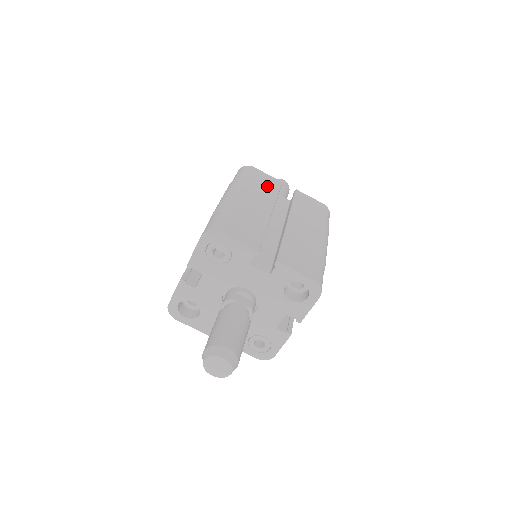
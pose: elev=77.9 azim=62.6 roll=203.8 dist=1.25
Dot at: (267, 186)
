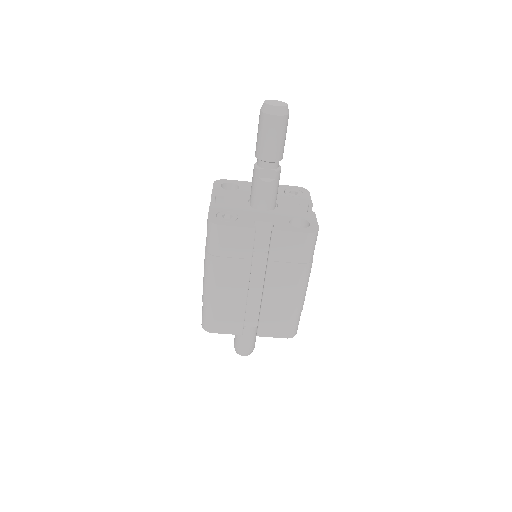
Dot at: (239, 250)
